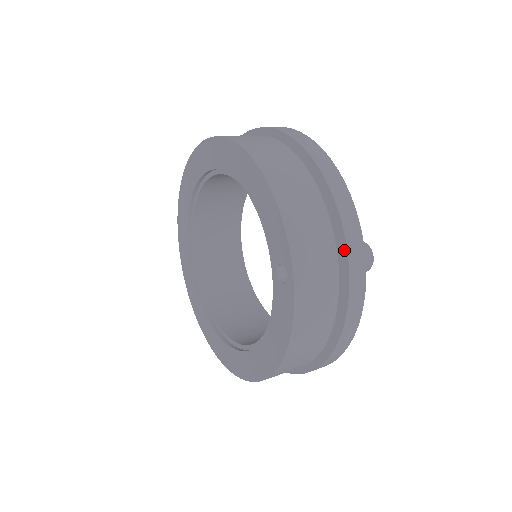
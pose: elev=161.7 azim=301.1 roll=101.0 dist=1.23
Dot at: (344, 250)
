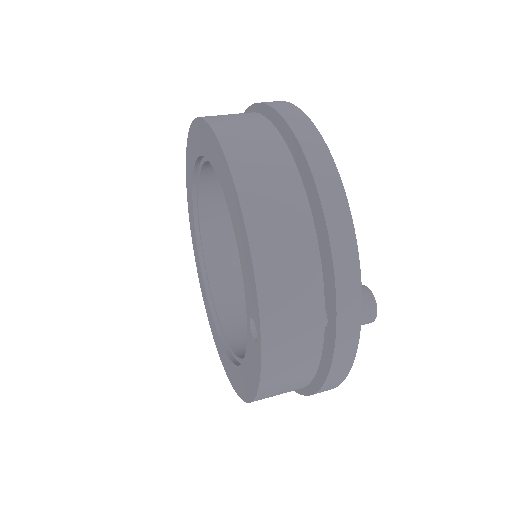
Dot at: (334, 313)
